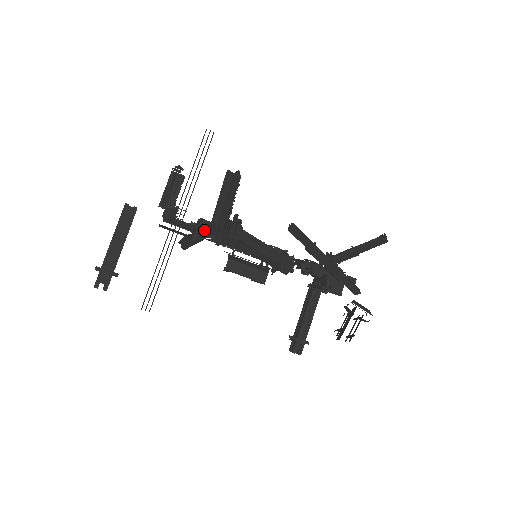
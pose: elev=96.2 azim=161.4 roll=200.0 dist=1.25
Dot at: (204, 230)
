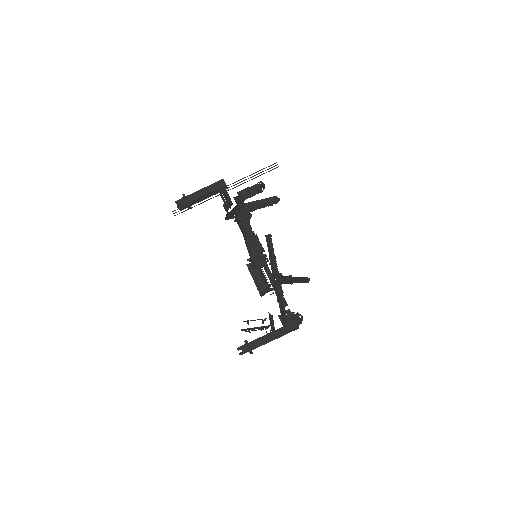
Dot at: occluded
